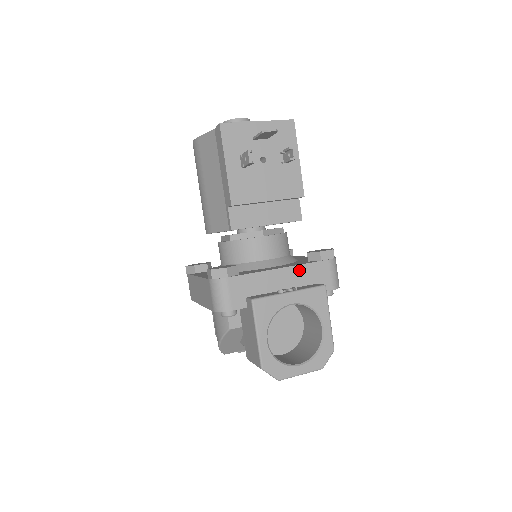
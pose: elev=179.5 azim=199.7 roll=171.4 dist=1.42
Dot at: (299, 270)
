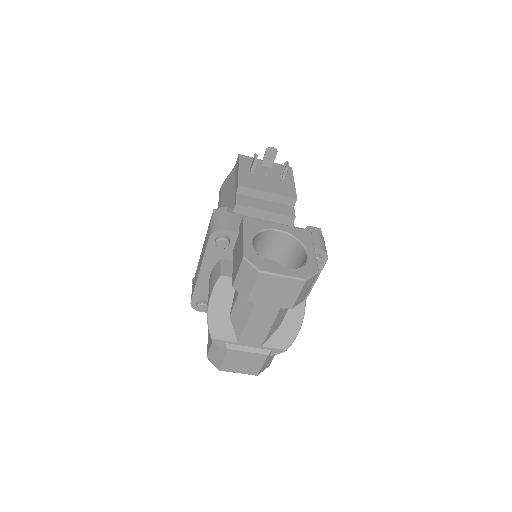
Dot at: occluded
